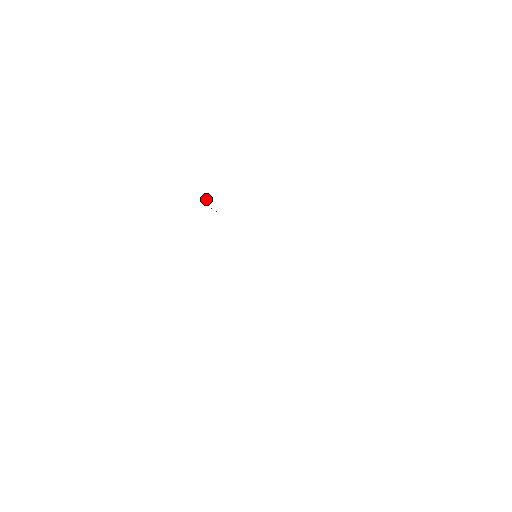
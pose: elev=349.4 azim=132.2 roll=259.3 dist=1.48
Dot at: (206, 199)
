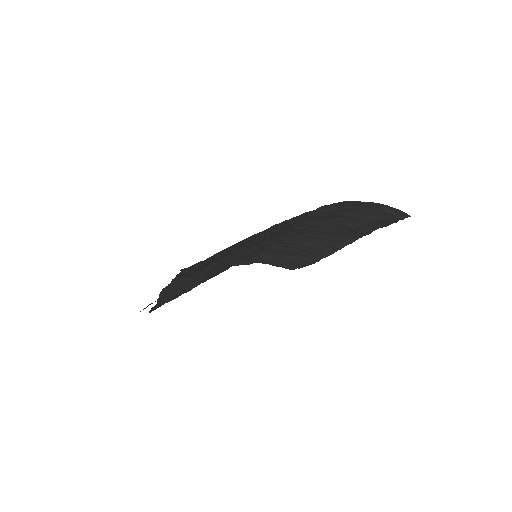
Dot at: (265, 258)
